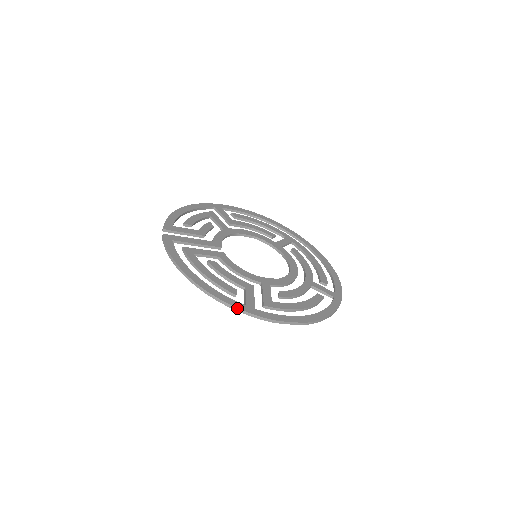
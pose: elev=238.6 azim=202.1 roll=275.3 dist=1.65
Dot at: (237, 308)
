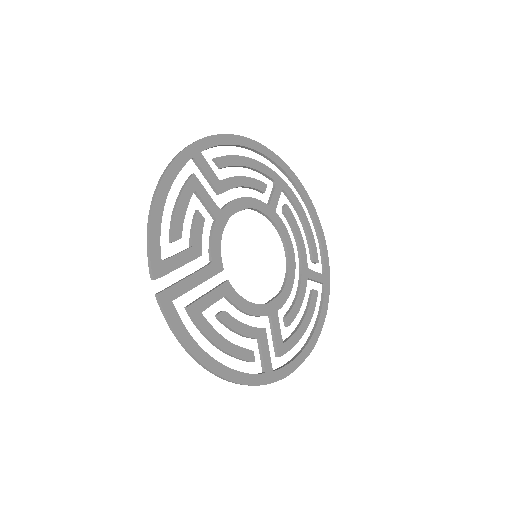
Dot at: occluded
